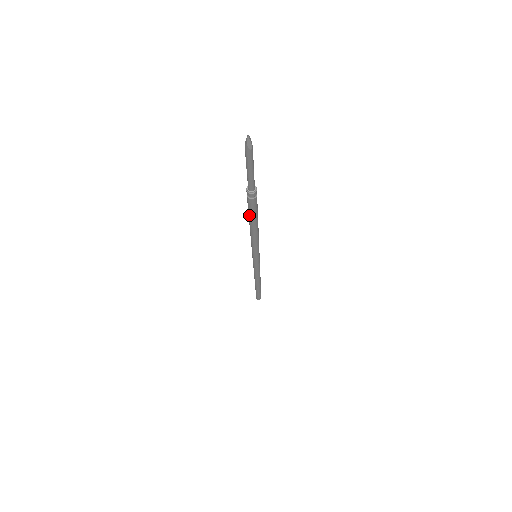
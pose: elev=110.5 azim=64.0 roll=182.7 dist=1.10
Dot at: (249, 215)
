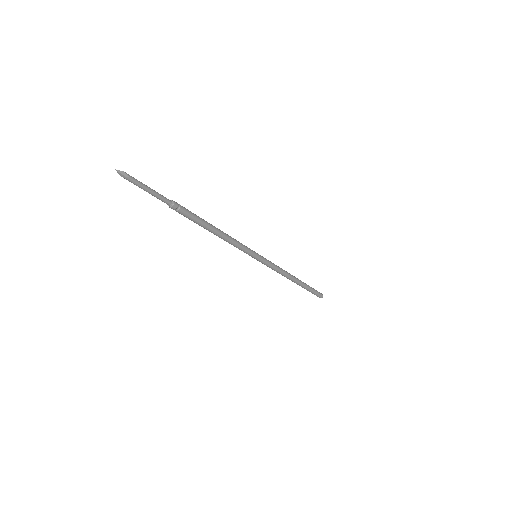
Dot at: (196, 222)
